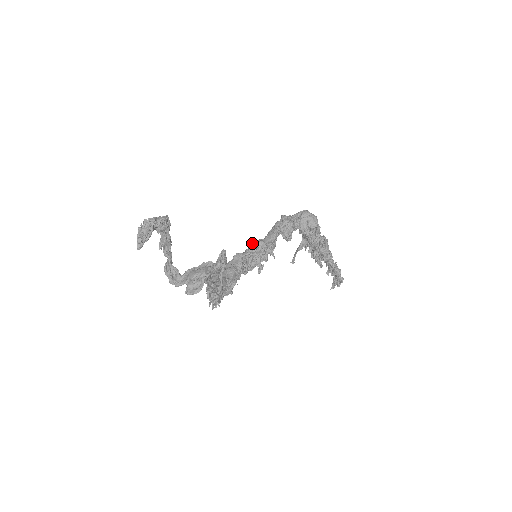
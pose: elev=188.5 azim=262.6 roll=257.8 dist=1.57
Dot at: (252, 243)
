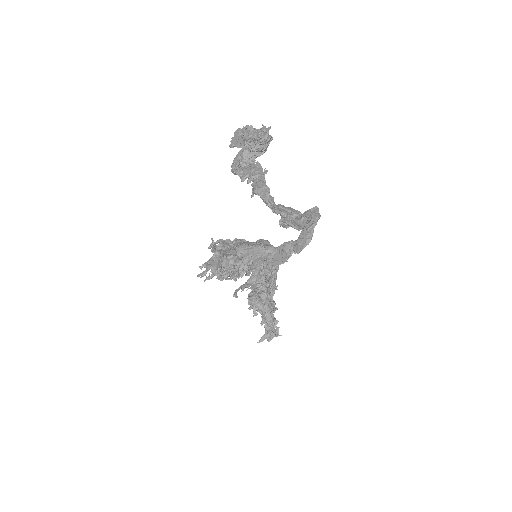
Dot at: (252, 242)
